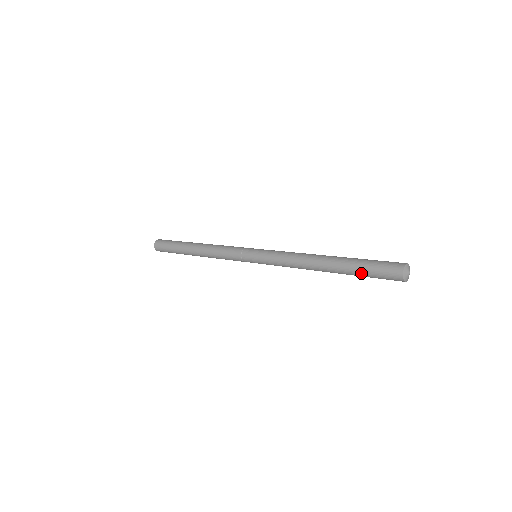
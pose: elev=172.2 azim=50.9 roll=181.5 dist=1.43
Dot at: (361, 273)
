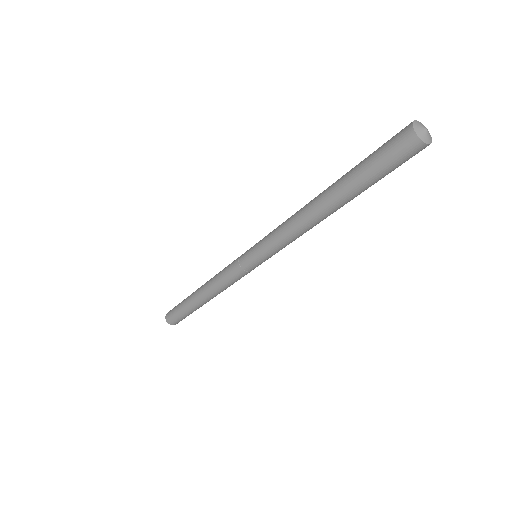
Dot at: (367, 177)
